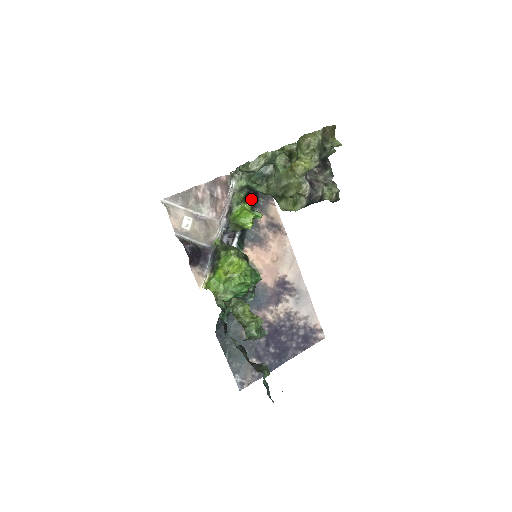
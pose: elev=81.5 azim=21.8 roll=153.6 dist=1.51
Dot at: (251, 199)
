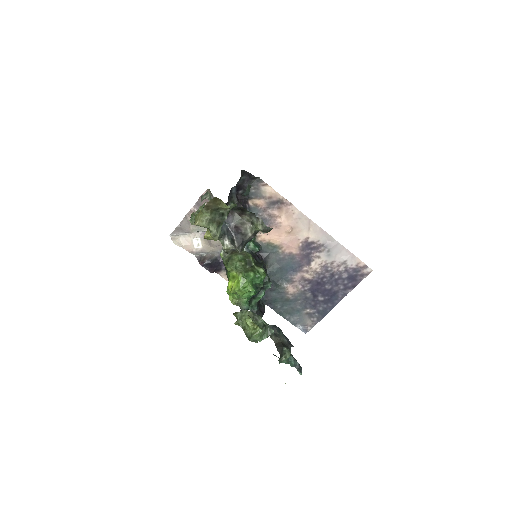
Dot at: (240, 194)
